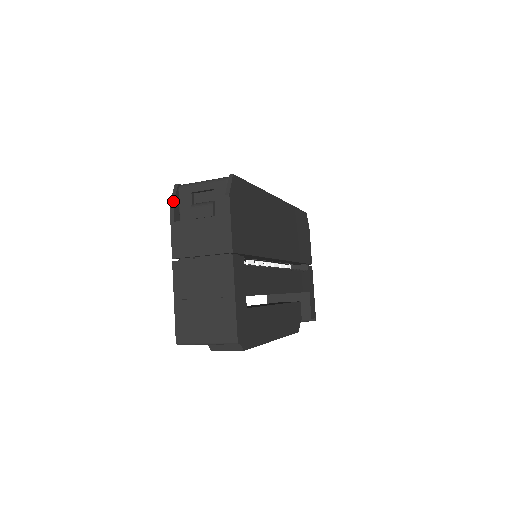
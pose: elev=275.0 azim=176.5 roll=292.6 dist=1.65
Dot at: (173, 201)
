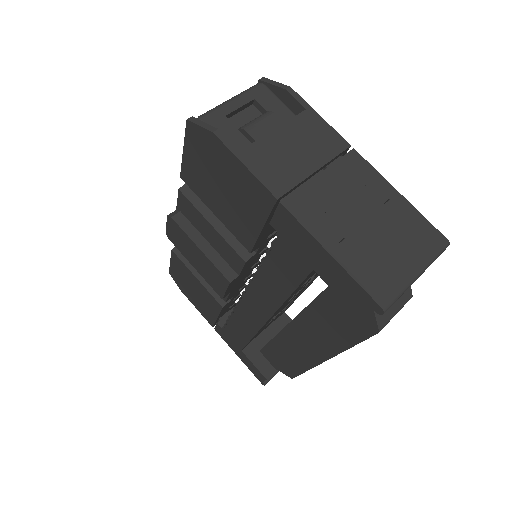
Dot at: occluded
